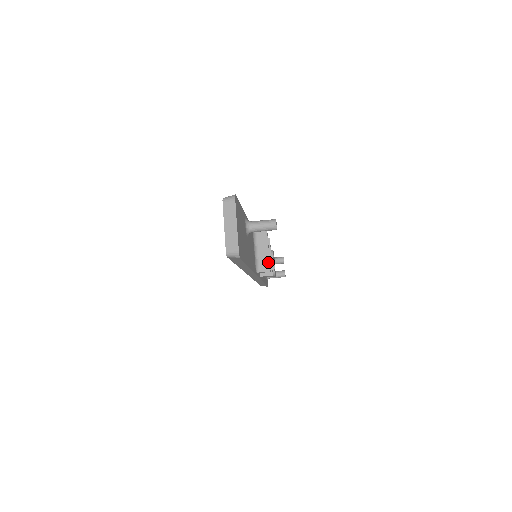
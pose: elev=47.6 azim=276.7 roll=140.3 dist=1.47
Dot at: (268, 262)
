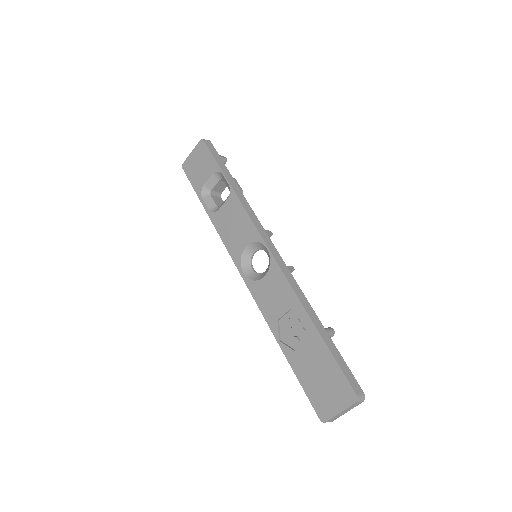
Dot at: occluded
